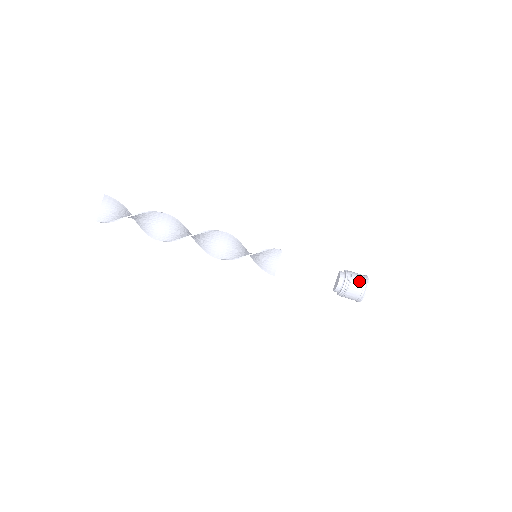
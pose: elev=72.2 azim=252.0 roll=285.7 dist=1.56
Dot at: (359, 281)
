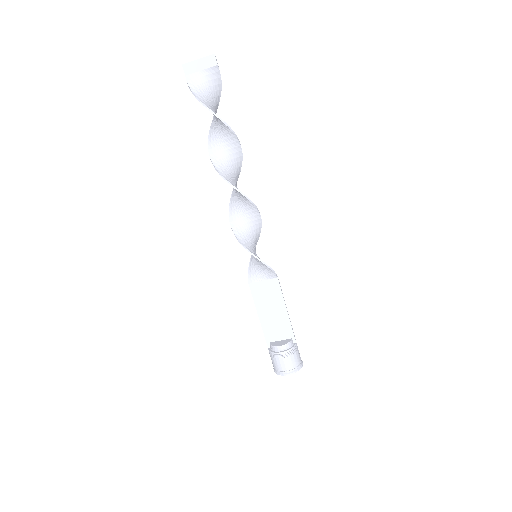
Dot at: (292, 363)
